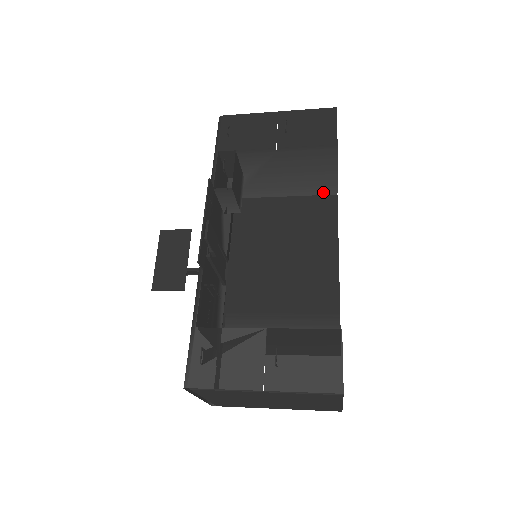
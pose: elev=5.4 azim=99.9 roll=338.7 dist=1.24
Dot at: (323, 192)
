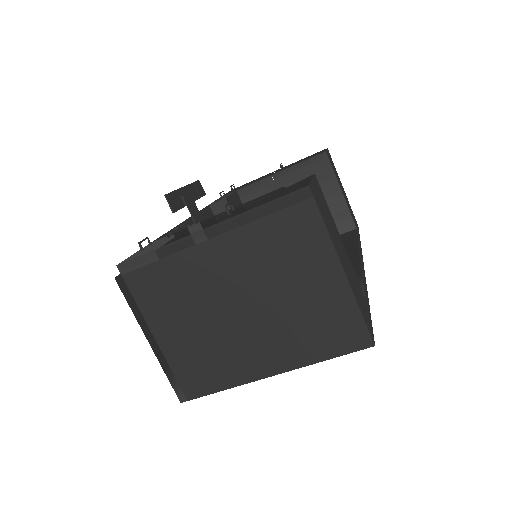
Dot at: (340, 229)
